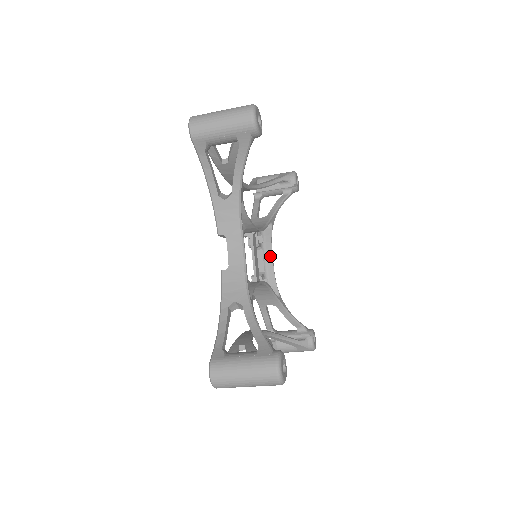
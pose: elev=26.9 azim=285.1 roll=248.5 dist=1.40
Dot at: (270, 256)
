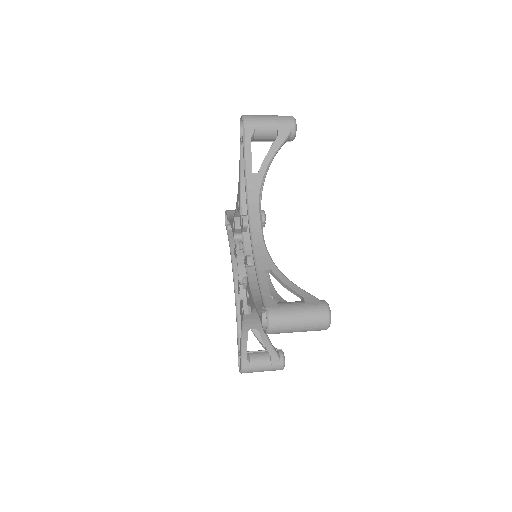
Dot at: occluded
